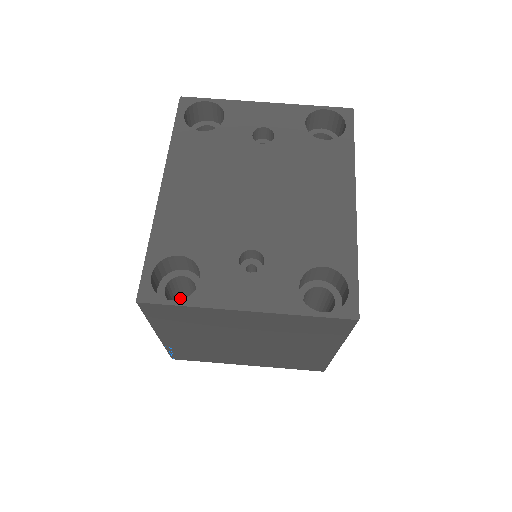
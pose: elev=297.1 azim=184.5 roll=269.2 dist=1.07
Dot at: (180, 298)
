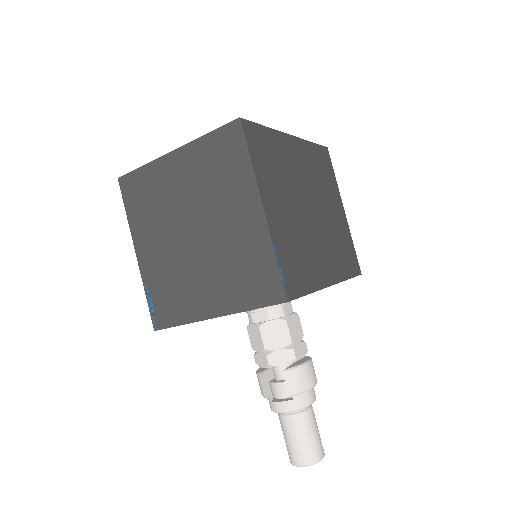
Dot at: occluded
